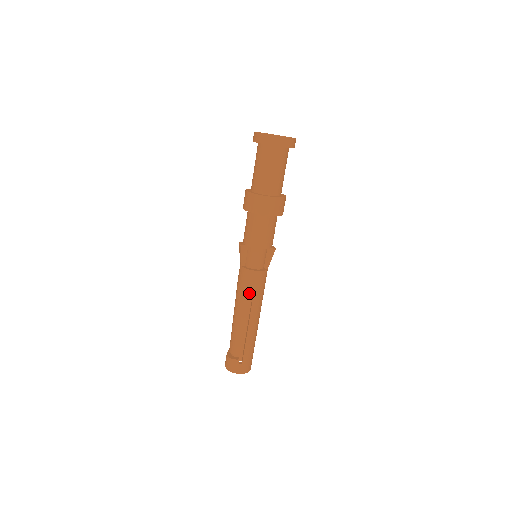
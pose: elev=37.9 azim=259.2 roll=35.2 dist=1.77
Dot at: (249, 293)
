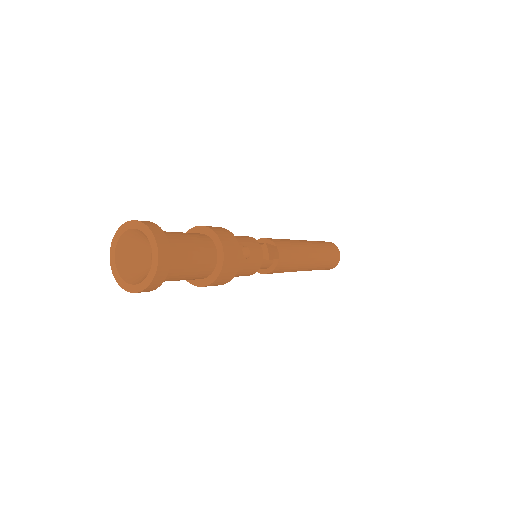
Dot at: occluded
